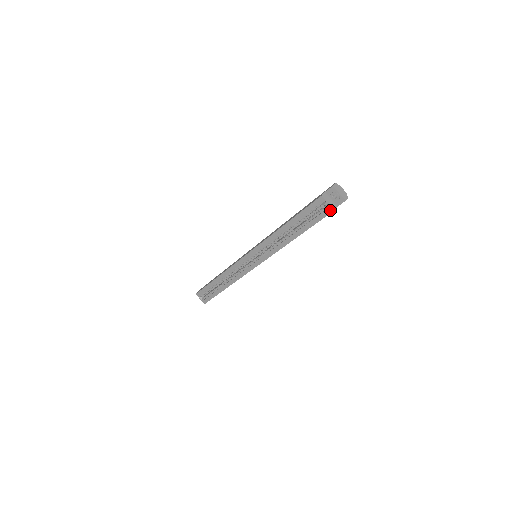
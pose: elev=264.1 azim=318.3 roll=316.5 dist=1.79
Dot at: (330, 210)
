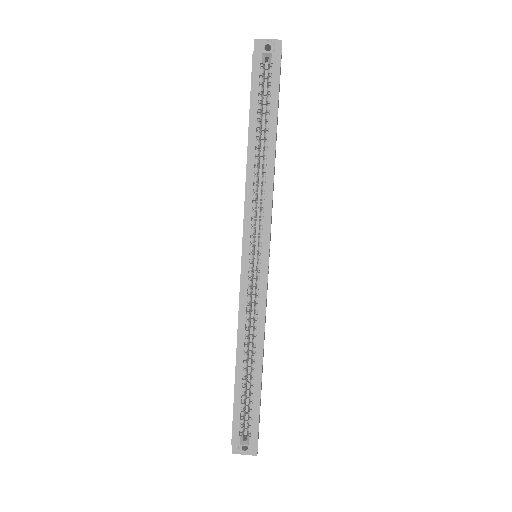
Dot at: (277, 58)
